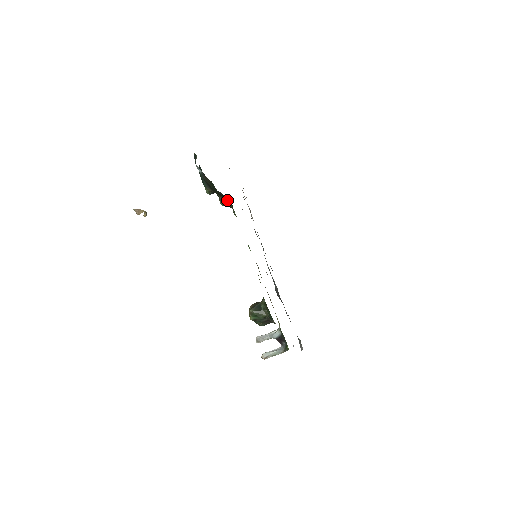
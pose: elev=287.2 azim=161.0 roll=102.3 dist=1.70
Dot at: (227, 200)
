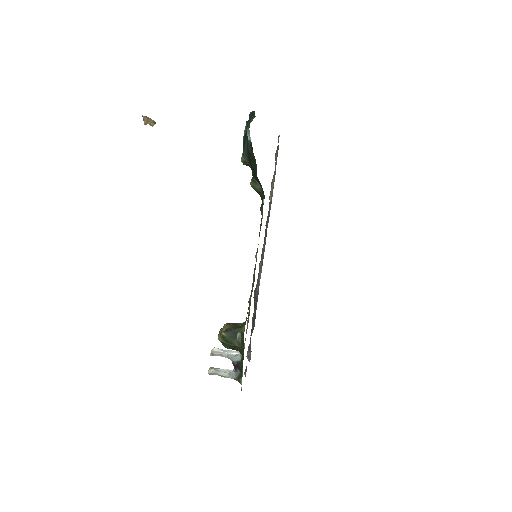
Dot at: occluded
